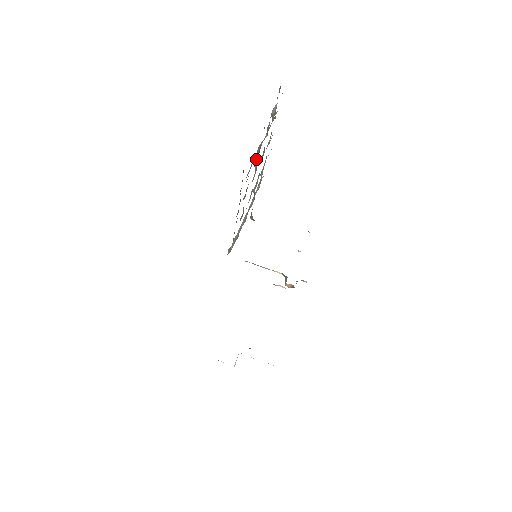
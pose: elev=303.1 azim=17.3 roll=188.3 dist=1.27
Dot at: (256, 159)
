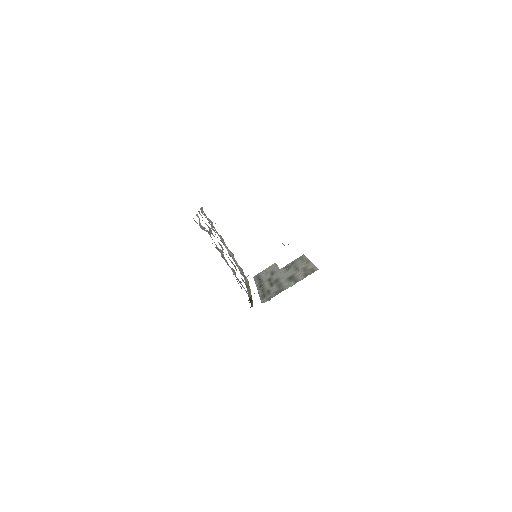
Dot at: occluded
